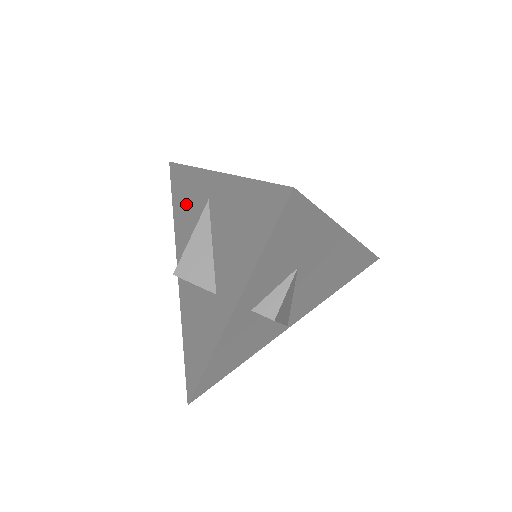
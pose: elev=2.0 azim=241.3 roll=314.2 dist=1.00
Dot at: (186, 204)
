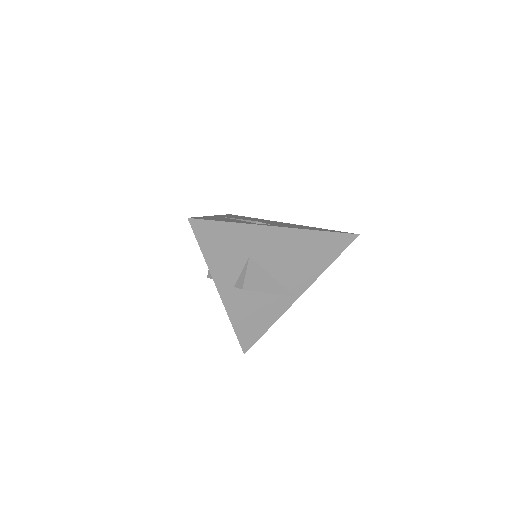
Dot at: occluded
